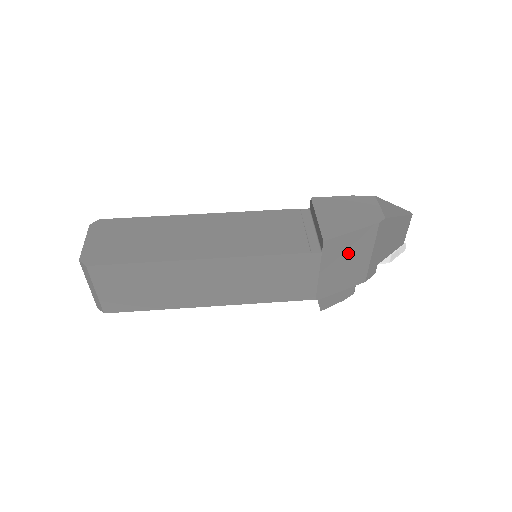
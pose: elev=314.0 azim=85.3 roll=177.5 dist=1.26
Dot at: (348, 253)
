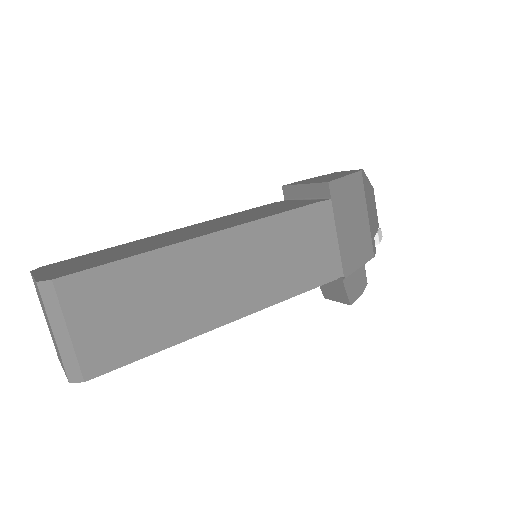
Dot at: (350, 207)
